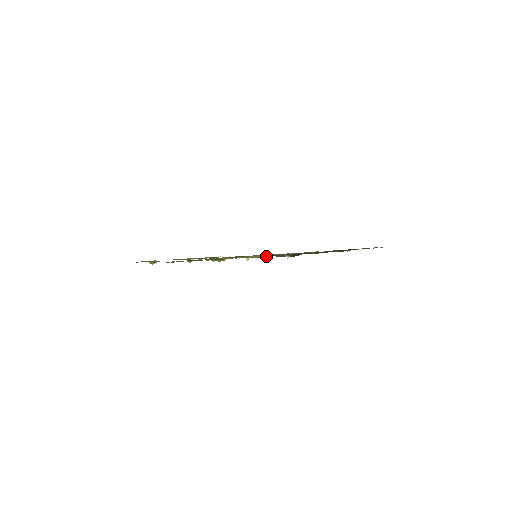
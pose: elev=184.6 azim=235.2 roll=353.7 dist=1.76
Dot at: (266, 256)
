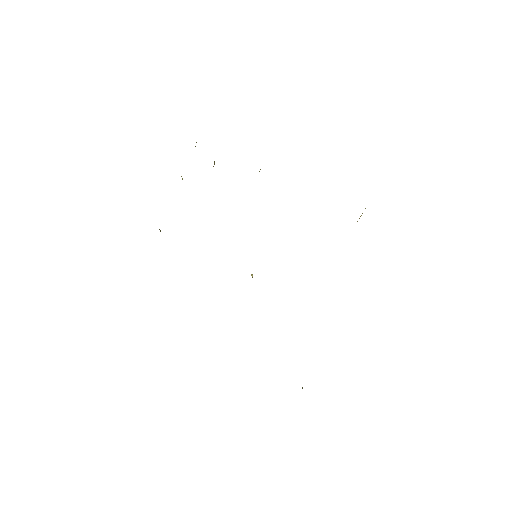
Dot at: occluded
